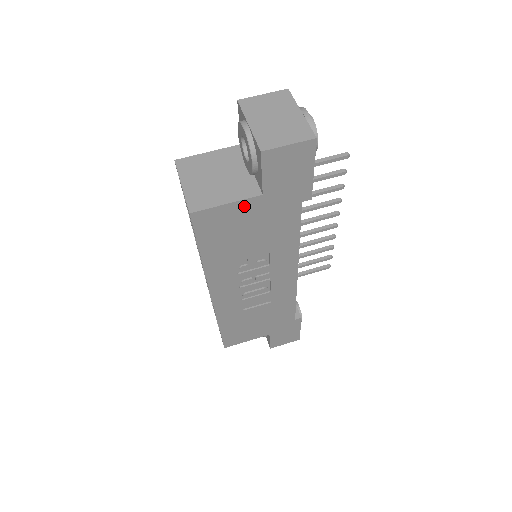
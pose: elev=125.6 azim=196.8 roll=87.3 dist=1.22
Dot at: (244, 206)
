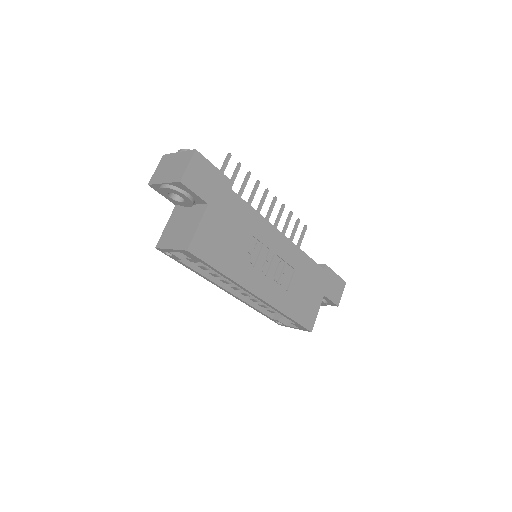
Dot at: (207, 220)
